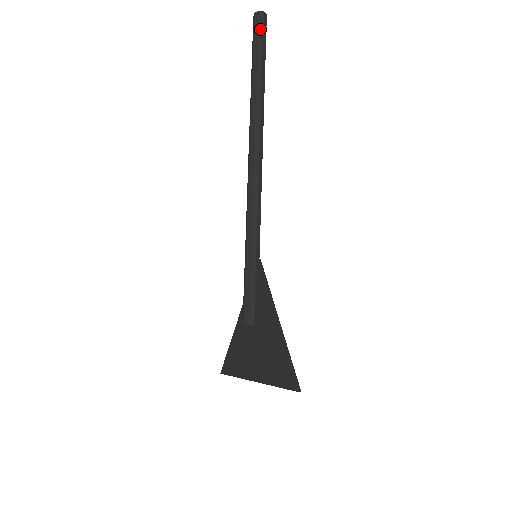
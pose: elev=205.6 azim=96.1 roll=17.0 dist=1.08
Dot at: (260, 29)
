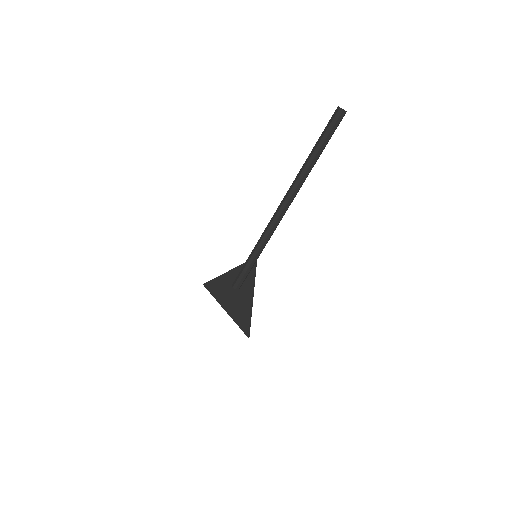
Dot at: (336, 124)
